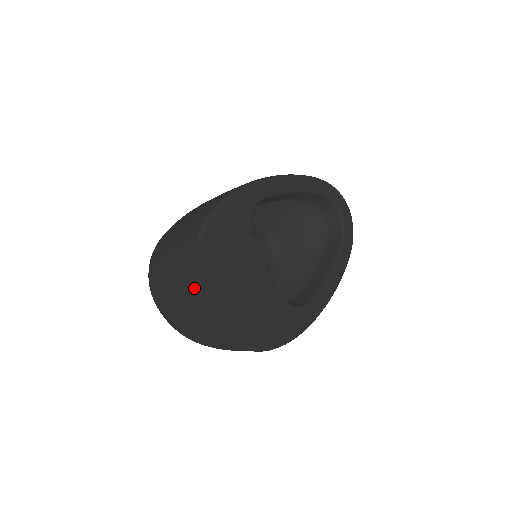
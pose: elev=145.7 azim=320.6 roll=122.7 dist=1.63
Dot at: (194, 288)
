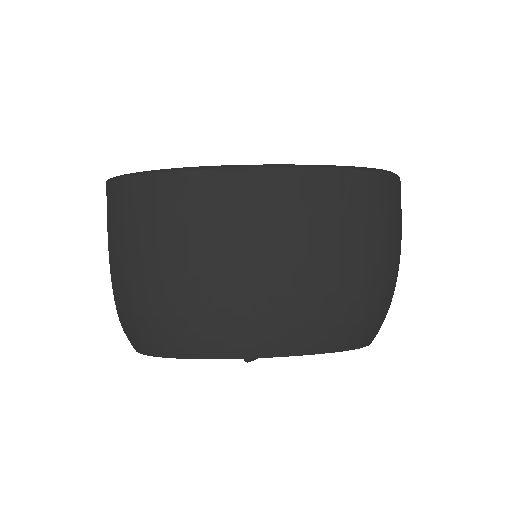
Dot at: occluded
